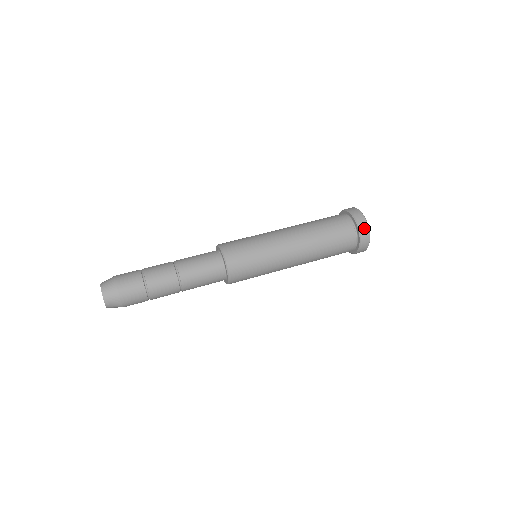
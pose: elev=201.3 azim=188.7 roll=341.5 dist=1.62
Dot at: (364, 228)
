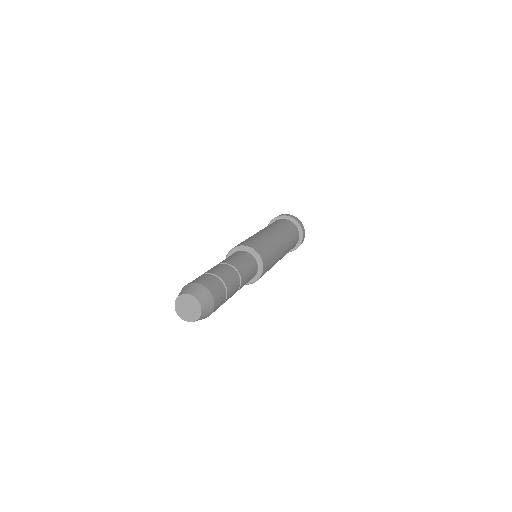
Dot at: occluded
